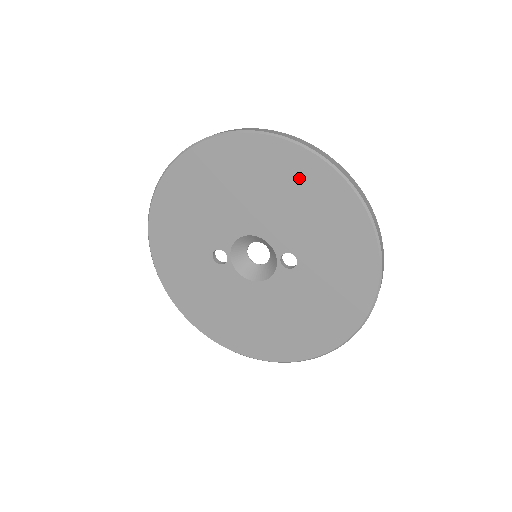
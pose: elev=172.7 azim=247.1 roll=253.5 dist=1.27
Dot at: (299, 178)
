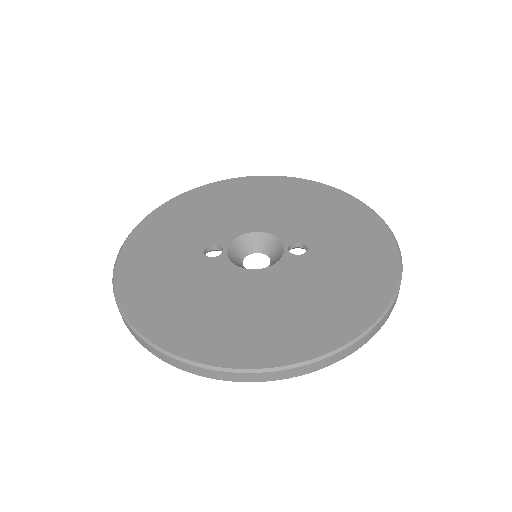
Dot at: (311, 196)
